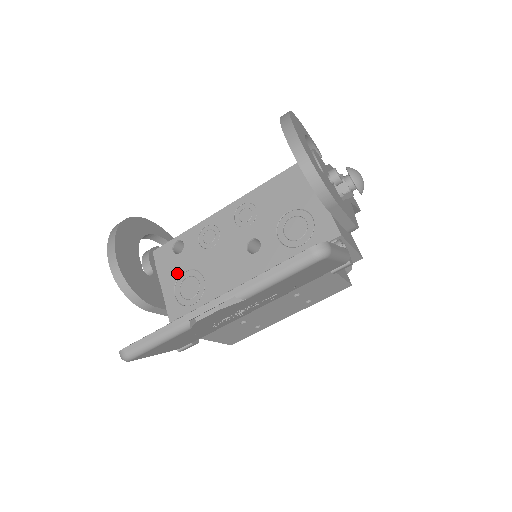
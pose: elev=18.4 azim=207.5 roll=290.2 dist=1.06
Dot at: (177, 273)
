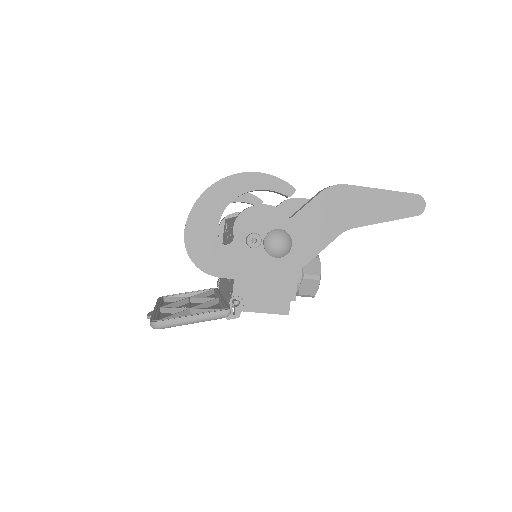
Dot at: occluded
